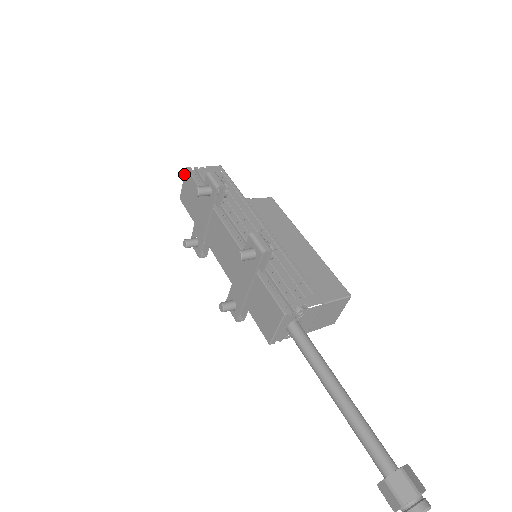
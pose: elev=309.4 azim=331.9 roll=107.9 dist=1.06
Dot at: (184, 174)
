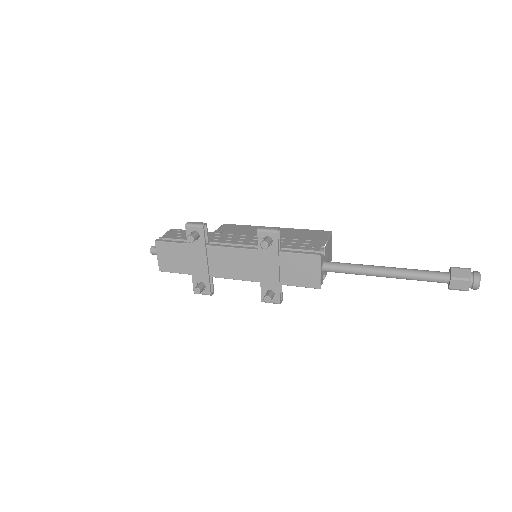
Dot at: (155, 247)
